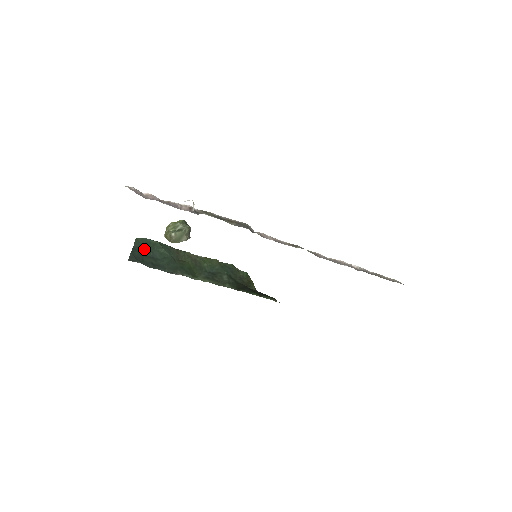
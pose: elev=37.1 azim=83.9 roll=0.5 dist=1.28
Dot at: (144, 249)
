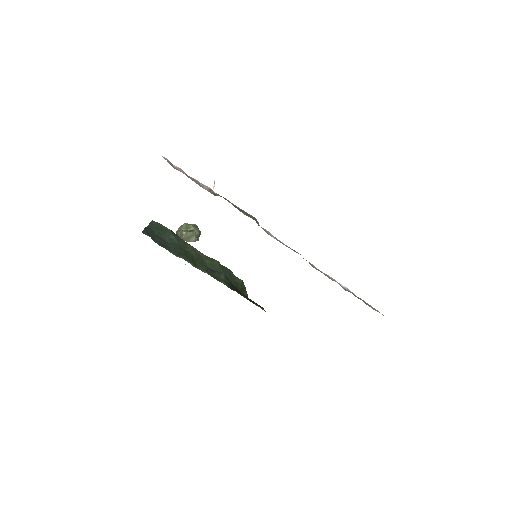
Dot at: (157, 230)
